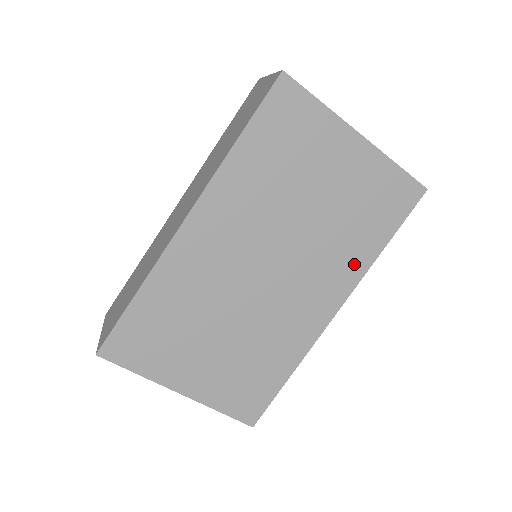
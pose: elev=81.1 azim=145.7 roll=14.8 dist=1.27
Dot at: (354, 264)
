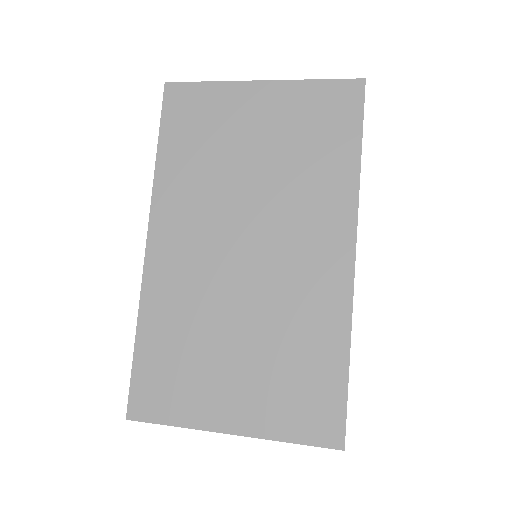
Dot at: (338, 193)
